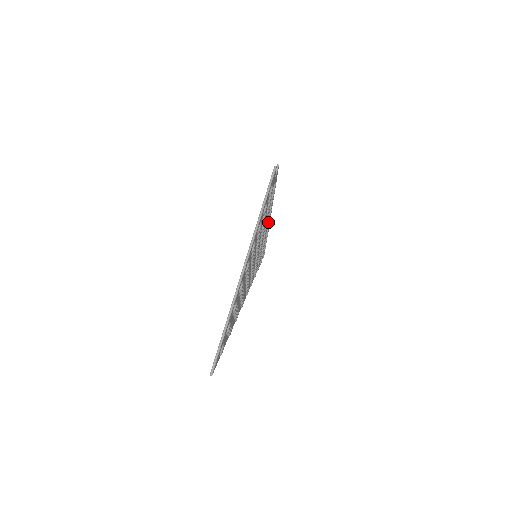
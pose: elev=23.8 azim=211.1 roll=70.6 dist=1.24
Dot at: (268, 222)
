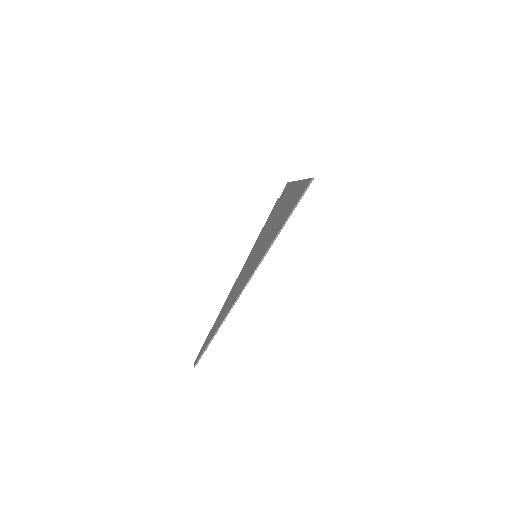
Dot at: occluded
